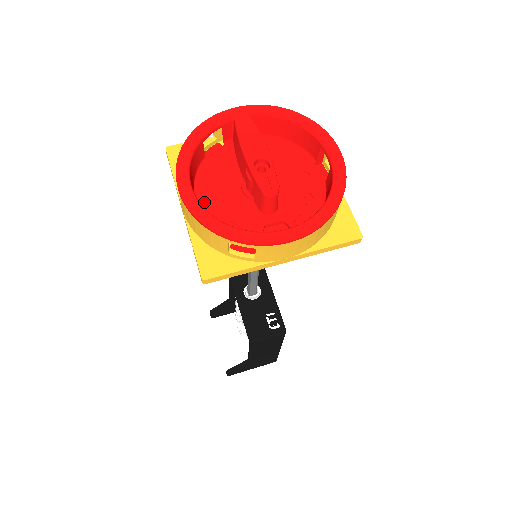
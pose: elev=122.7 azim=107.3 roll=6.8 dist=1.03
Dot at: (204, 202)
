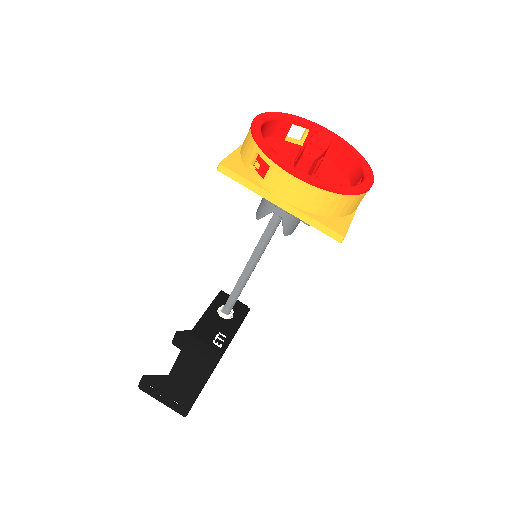
Dot at: occluded
